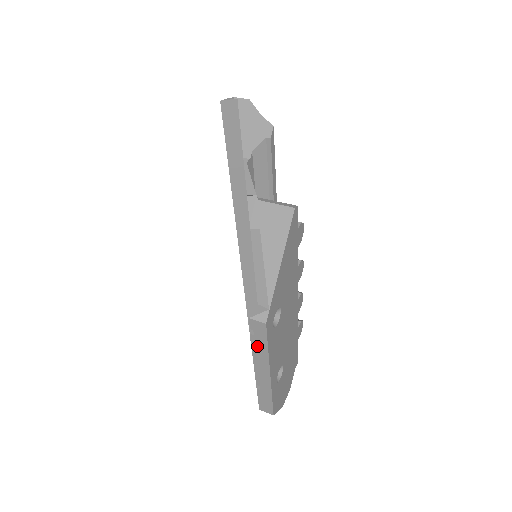
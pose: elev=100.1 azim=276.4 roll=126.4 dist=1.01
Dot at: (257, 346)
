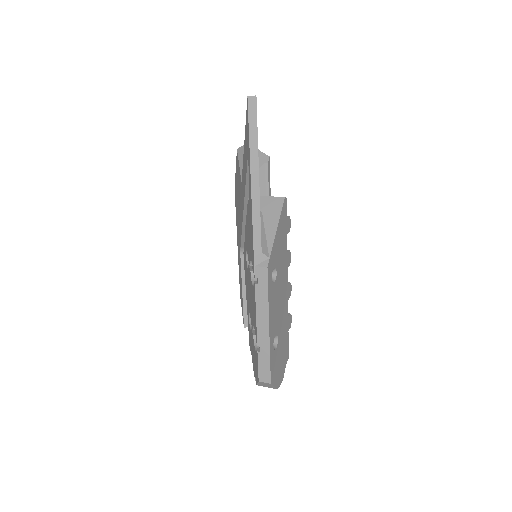
Dot at: (260, 296)
